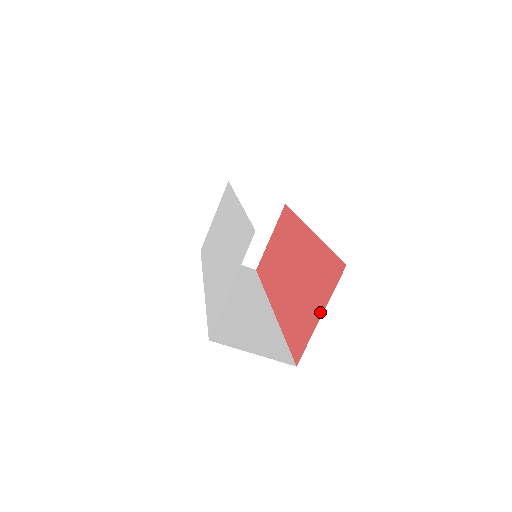
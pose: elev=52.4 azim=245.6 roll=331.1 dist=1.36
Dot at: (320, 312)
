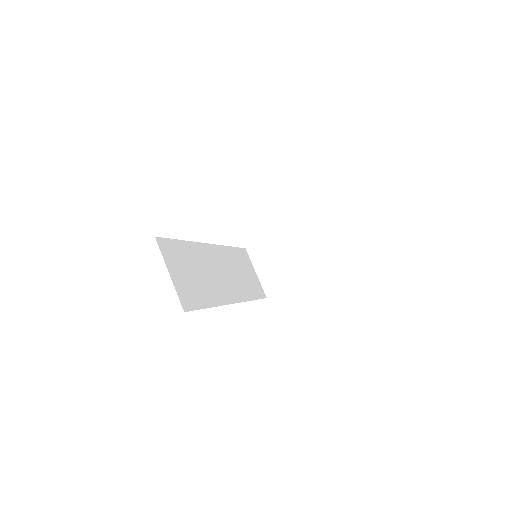
Dot at: occluded
